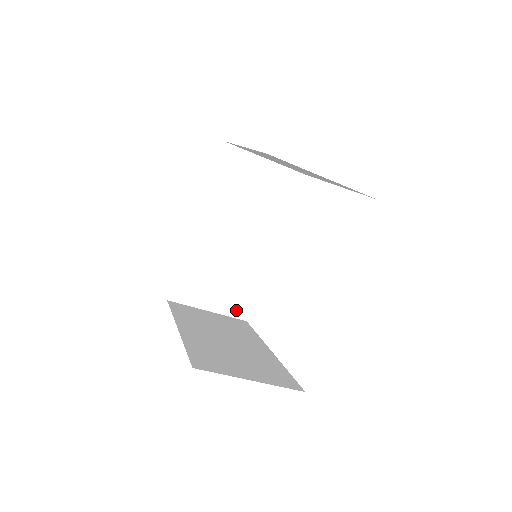
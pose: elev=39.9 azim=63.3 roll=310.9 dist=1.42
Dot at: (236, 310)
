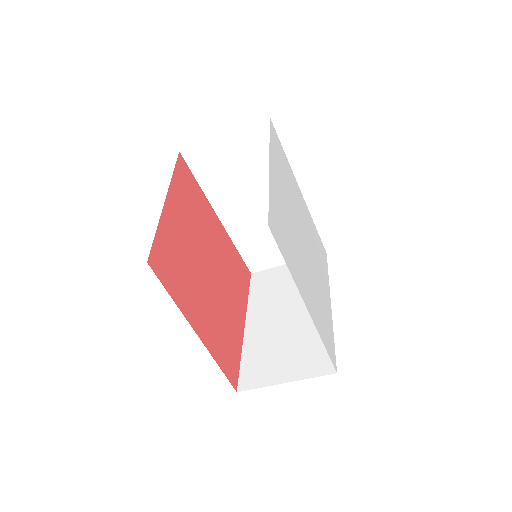
Dot at: occluded
